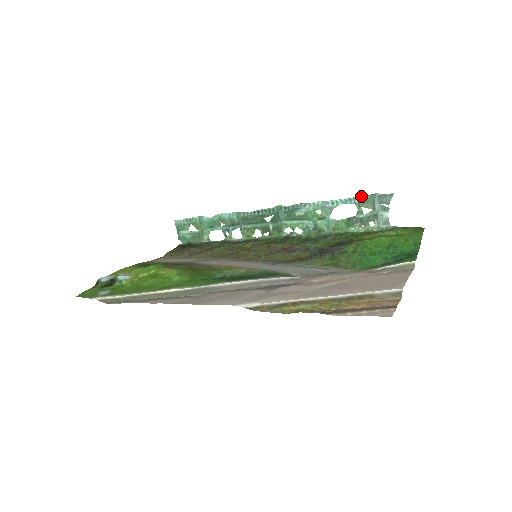
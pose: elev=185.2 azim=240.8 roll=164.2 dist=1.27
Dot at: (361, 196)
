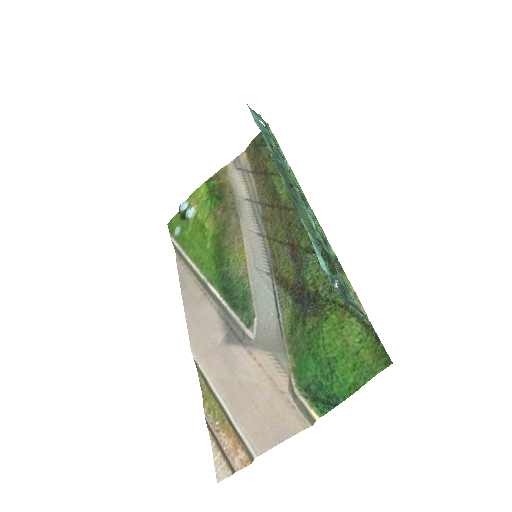
Dot at: (325, 272)
